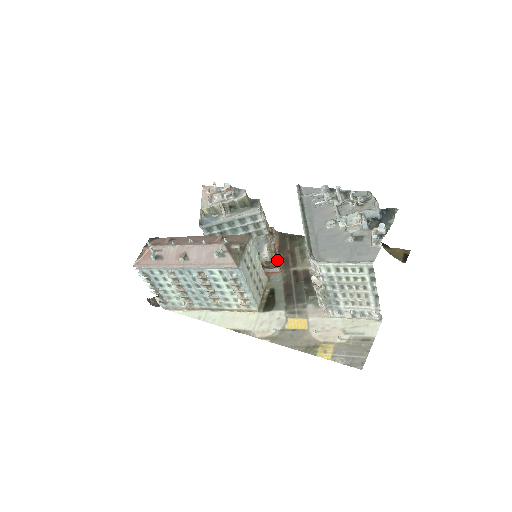
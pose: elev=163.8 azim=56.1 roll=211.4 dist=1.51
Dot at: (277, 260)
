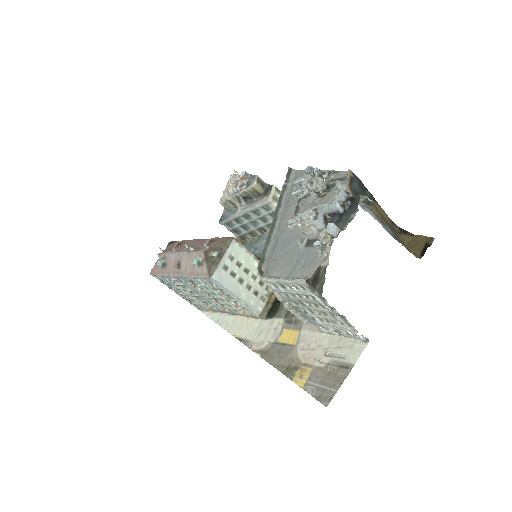
Dot at: occluded
